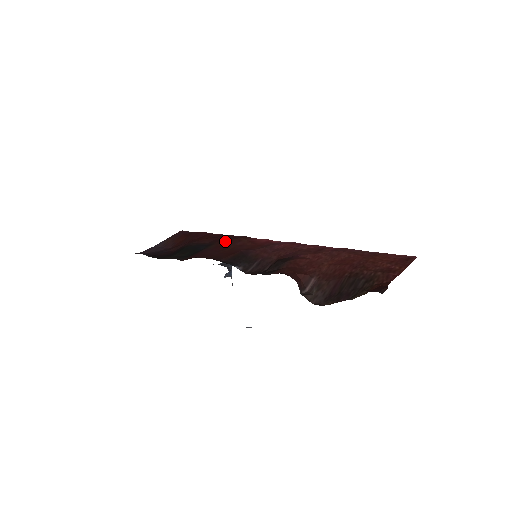
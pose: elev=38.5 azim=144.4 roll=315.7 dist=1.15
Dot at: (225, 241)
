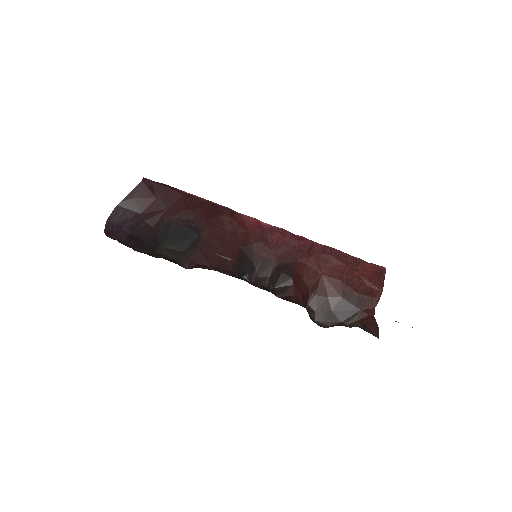
Dot at: (214, 222)
